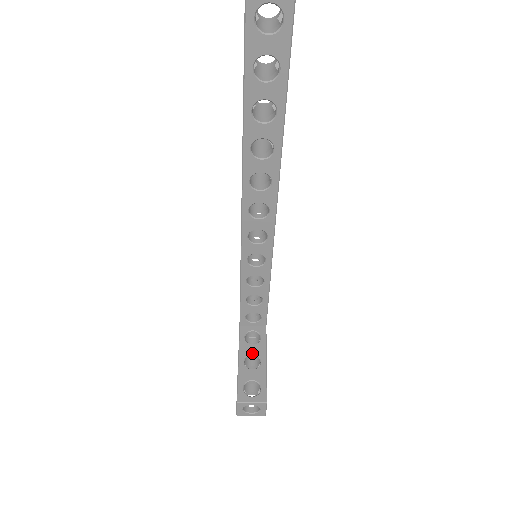
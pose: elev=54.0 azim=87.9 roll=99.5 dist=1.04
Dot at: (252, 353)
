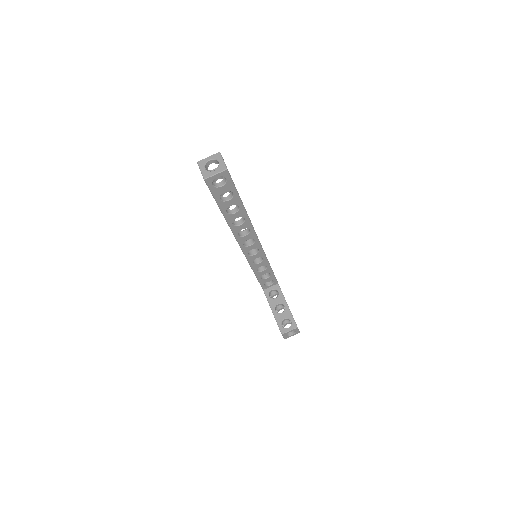
Dot at: (277, 303)
